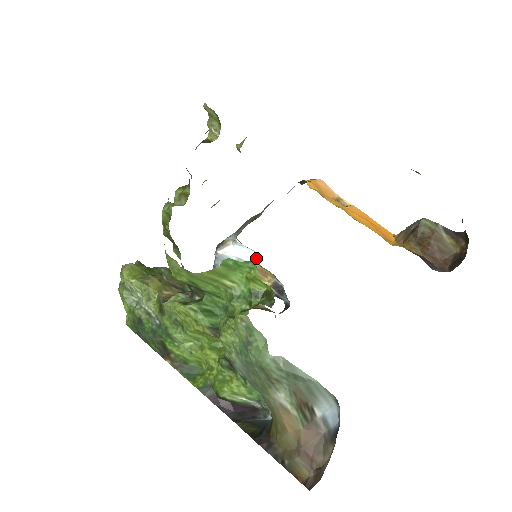
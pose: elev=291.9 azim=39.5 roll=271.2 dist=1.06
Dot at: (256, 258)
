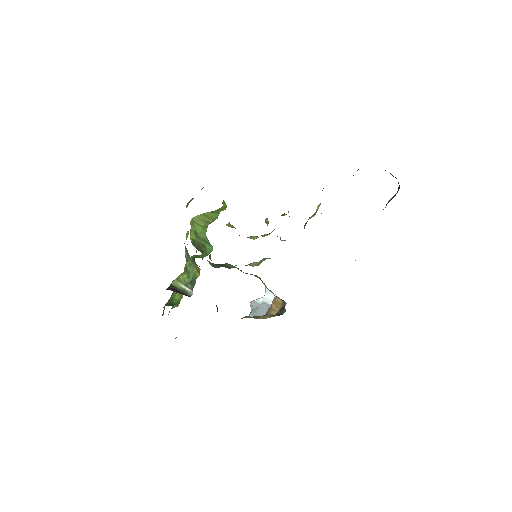
Dot at: occluded
